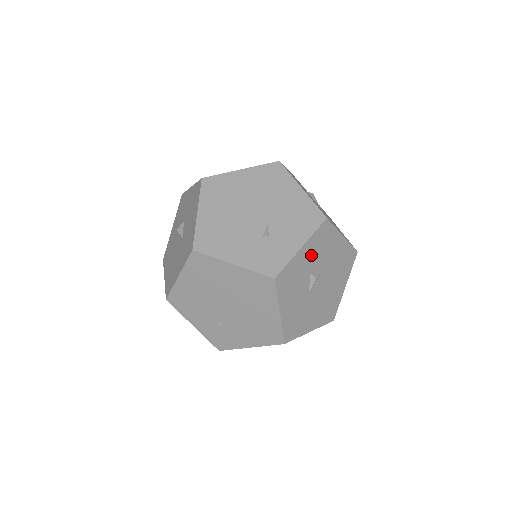
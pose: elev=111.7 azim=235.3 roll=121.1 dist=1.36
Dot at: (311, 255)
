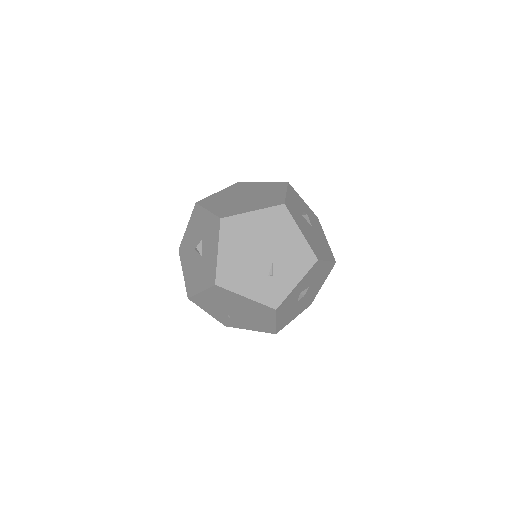
Dot at: (303, 284)
